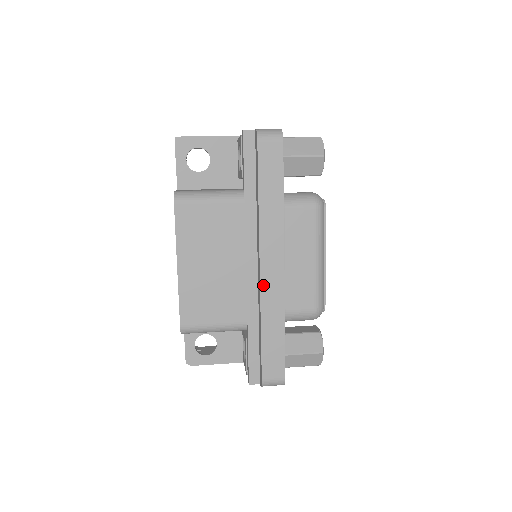
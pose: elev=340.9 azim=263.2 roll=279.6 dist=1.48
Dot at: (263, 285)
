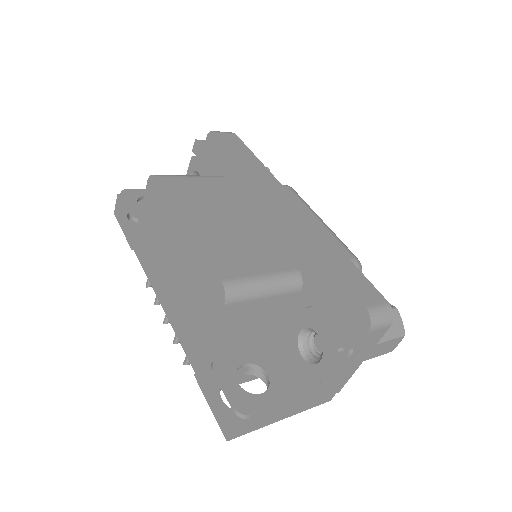
Dot at: (291, 218)
